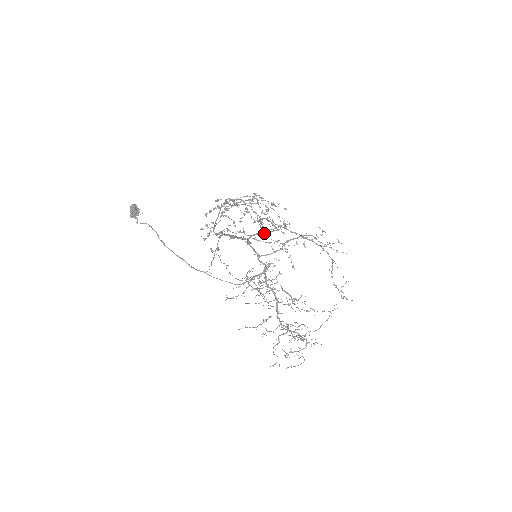
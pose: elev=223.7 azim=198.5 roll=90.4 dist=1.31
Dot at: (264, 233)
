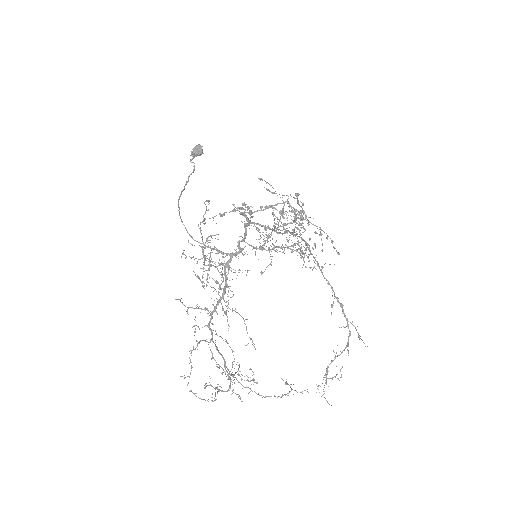
Dot at: (272, 230)
